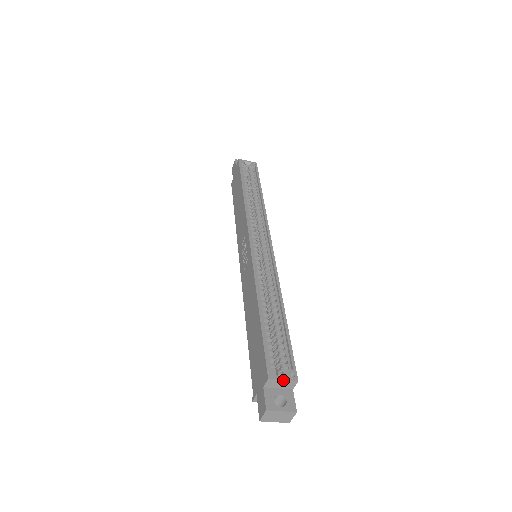
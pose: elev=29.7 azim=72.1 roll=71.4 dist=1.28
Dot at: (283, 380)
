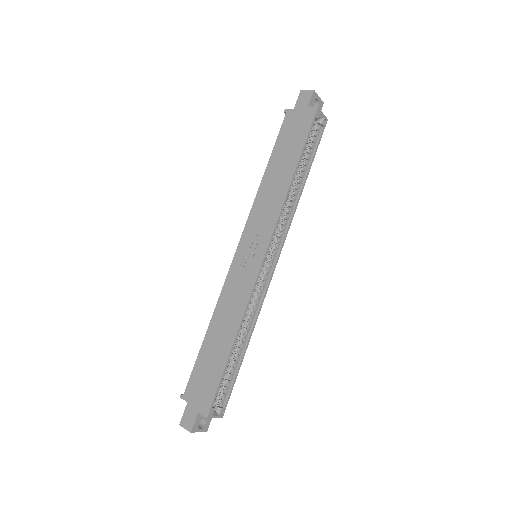
Dot at: occluded
